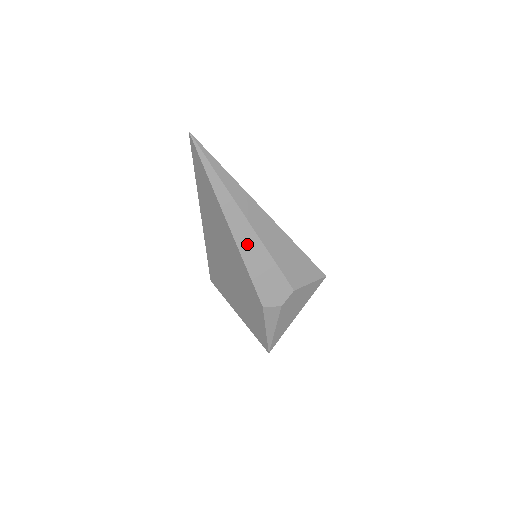
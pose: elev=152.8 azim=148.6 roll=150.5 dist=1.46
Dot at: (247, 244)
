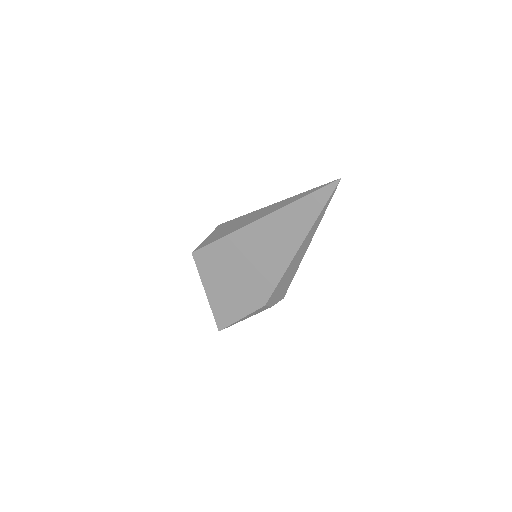
Dot at: (295, 262)
